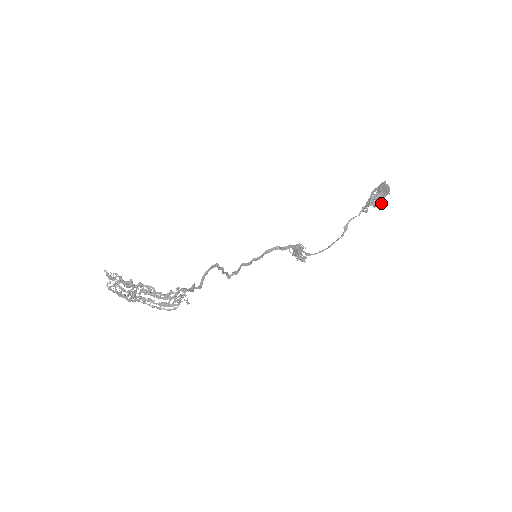
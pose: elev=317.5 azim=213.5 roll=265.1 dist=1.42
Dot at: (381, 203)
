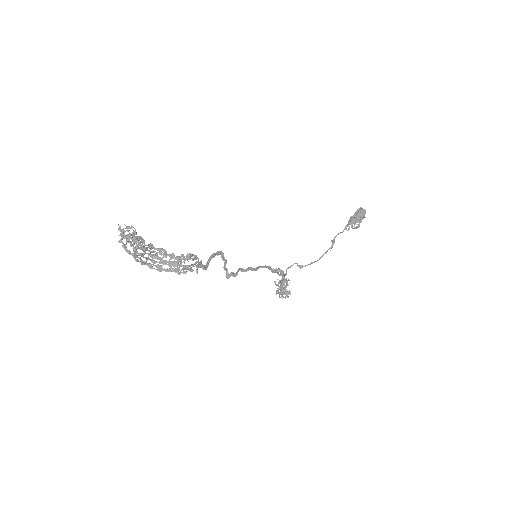
Dot at: (359, 224)
